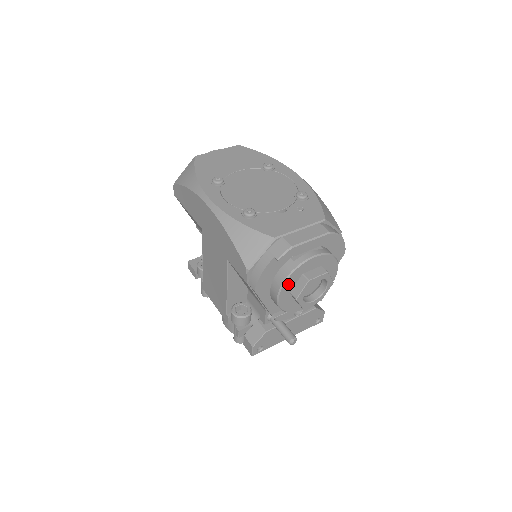
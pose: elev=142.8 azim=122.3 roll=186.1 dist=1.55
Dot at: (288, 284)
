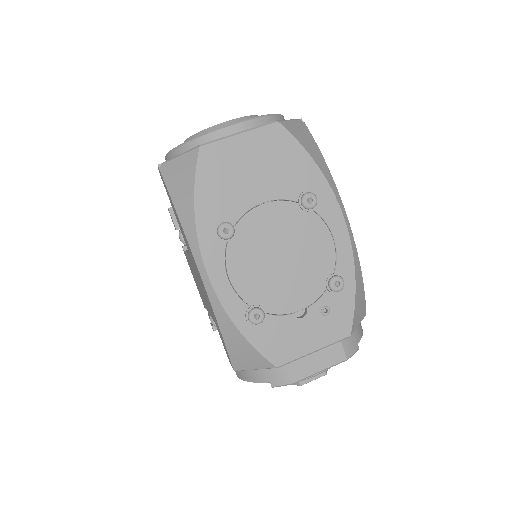
Dot at: occluded
